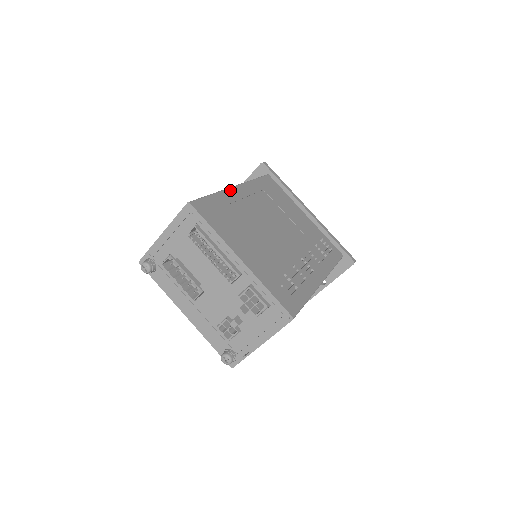
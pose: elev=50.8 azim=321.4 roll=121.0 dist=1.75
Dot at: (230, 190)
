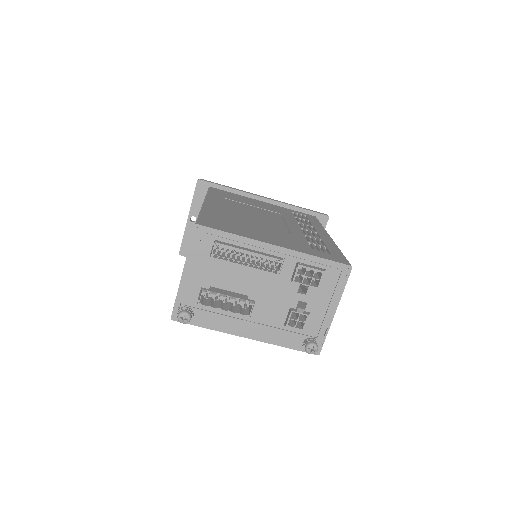
Dot at: (206, 206)
